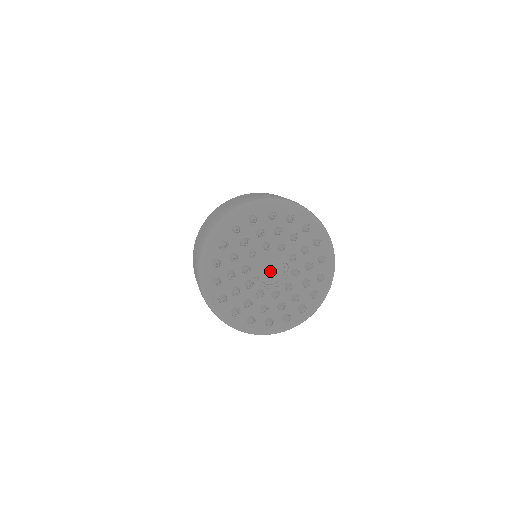
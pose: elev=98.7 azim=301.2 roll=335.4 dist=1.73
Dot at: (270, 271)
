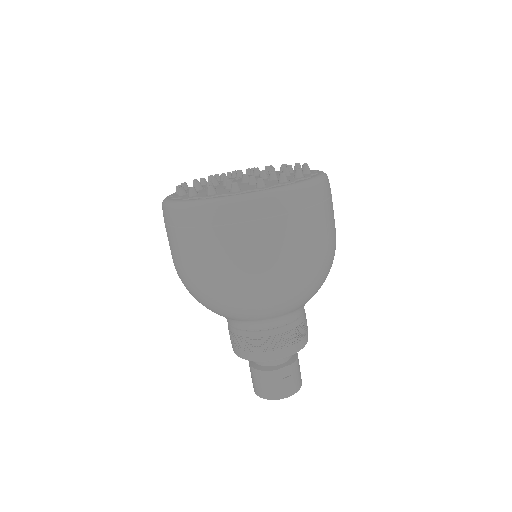
Dot at: occluded
